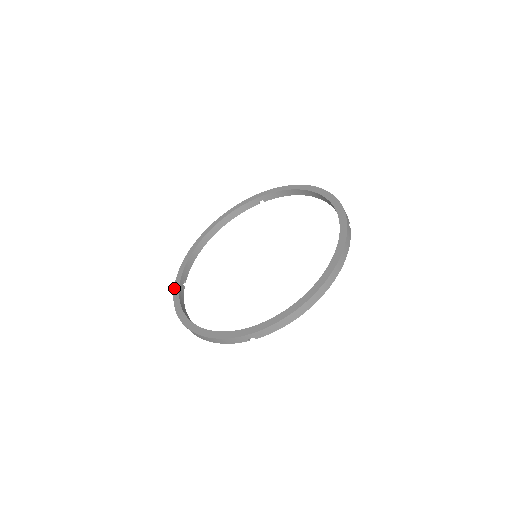
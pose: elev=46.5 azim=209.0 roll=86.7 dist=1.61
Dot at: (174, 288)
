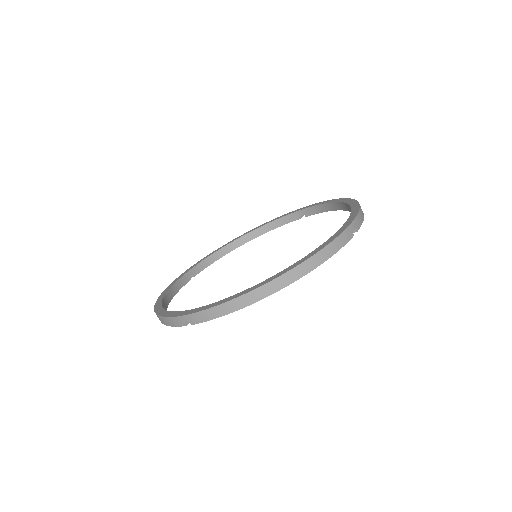
Dot at: (192, 312)
